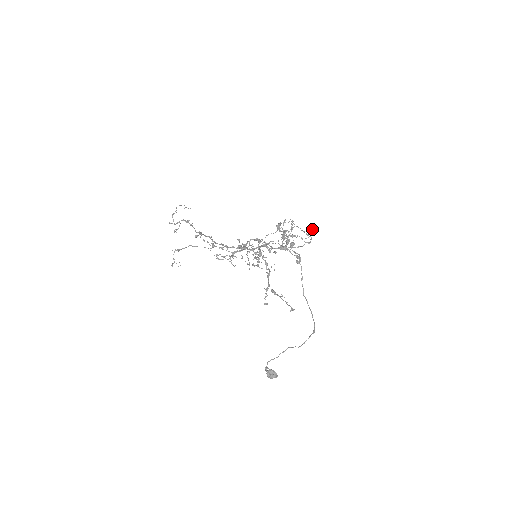
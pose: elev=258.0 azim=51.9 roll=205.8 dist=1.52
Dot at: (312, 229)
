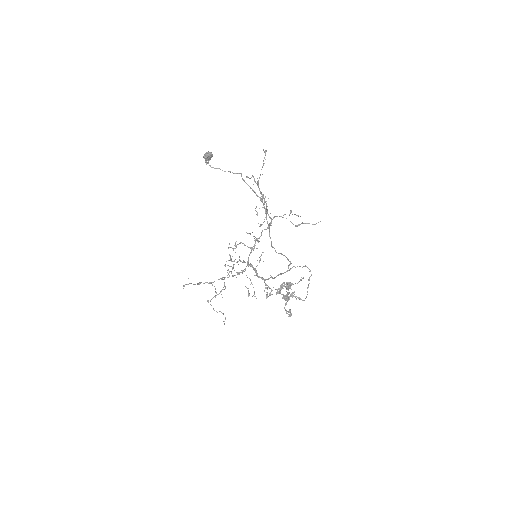
Dot at: (314, 224)
